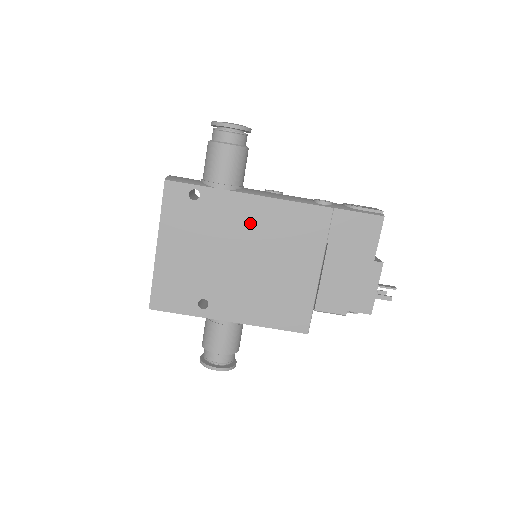
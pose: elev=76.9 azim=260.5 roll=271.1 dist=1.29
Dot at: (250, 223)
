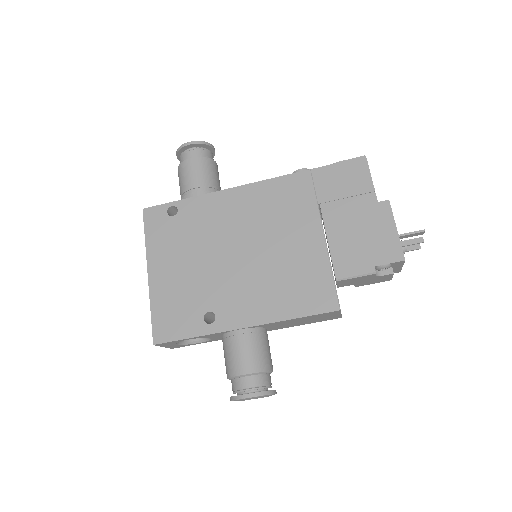
Dot at: (233, 215)
